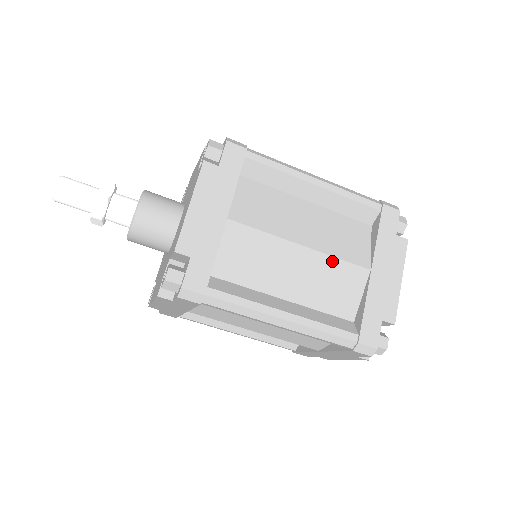
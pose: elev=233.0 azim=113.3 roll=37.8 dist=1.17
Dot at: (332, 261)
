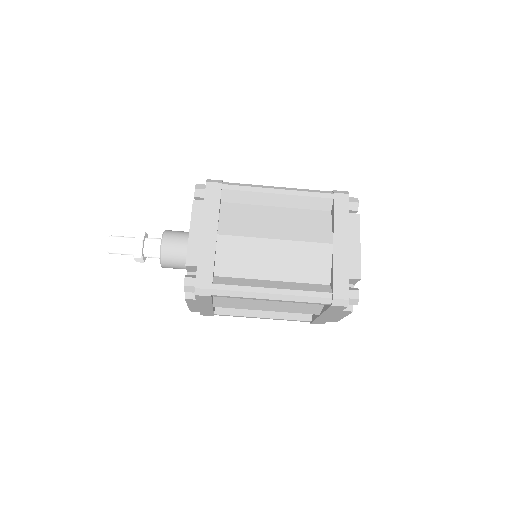
Dot at: (301, 245)
